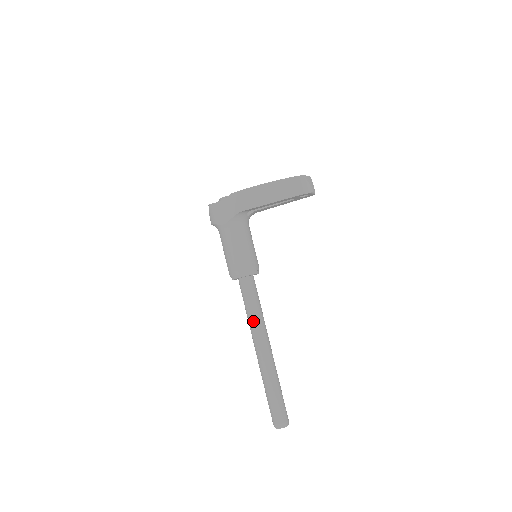
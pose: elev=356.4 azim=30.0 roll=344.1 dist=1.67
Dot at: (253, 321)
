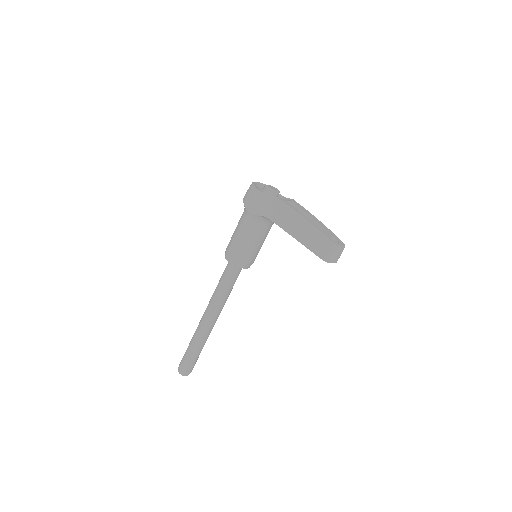
Dot at: (216, 297)
